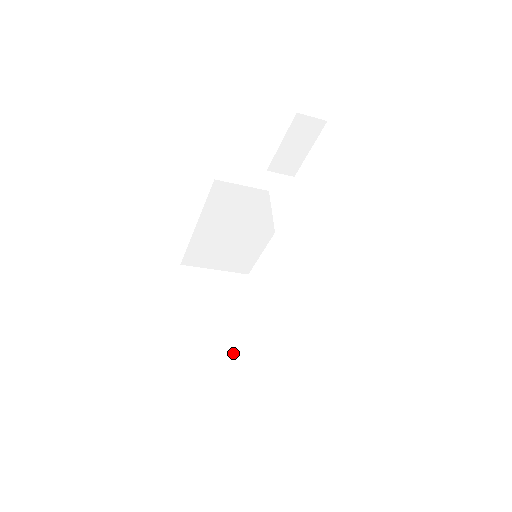
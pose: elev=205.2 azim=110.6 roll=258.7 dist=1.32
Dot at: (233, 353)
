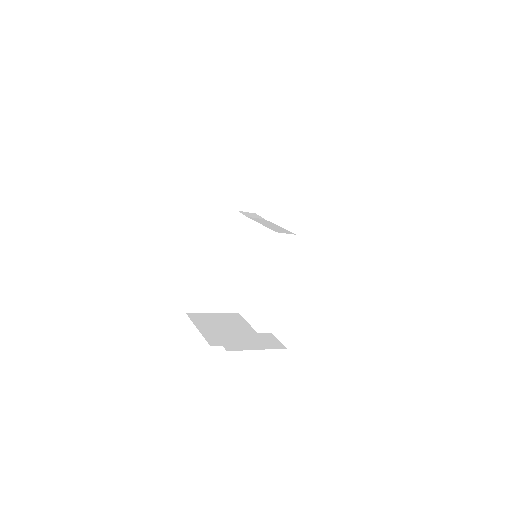
Dot at: (263, 344)
